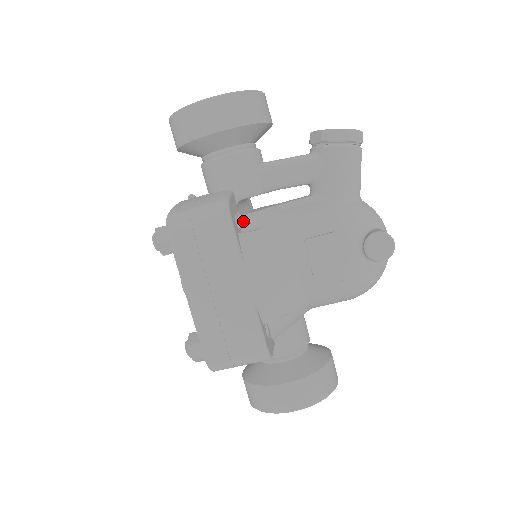
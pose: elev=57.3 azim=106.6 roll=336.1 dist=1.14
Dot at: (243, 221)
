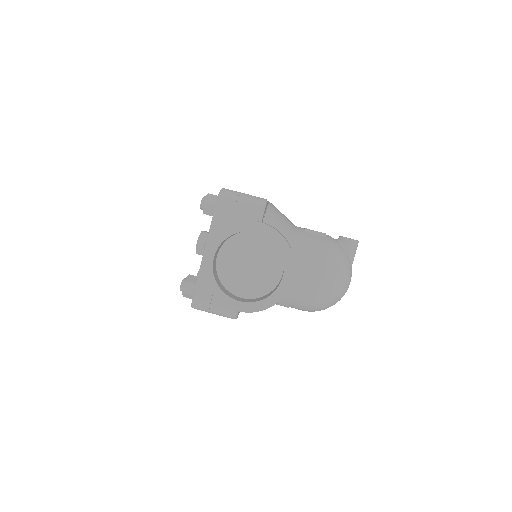
Dot at: occluded
